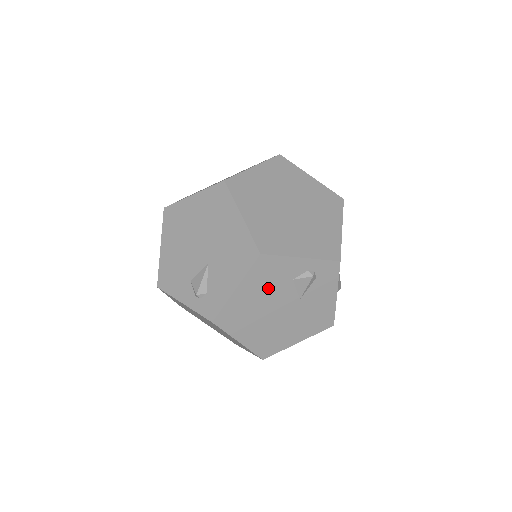
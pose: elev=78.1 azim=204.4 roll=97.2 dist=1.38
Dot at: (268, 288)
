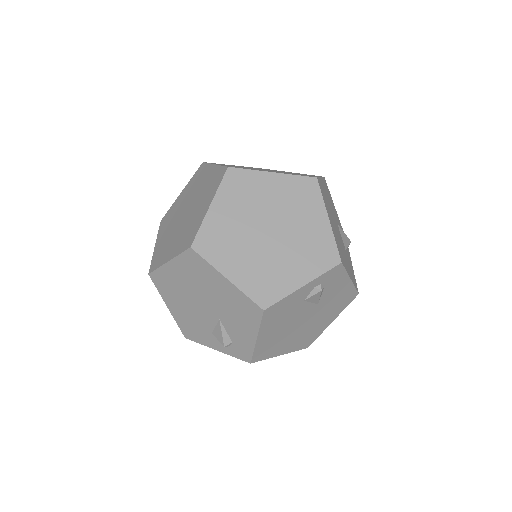
Dot at: (285, 319)
